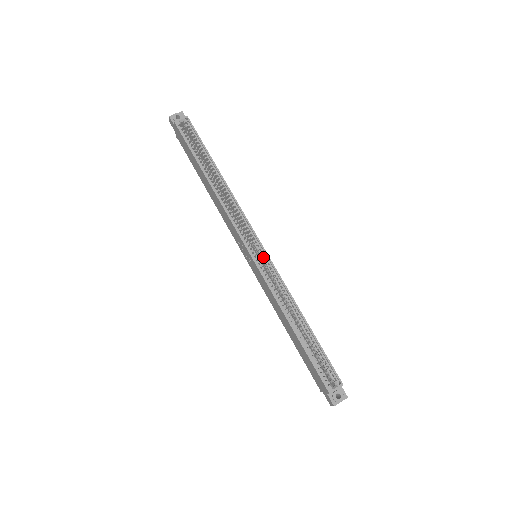
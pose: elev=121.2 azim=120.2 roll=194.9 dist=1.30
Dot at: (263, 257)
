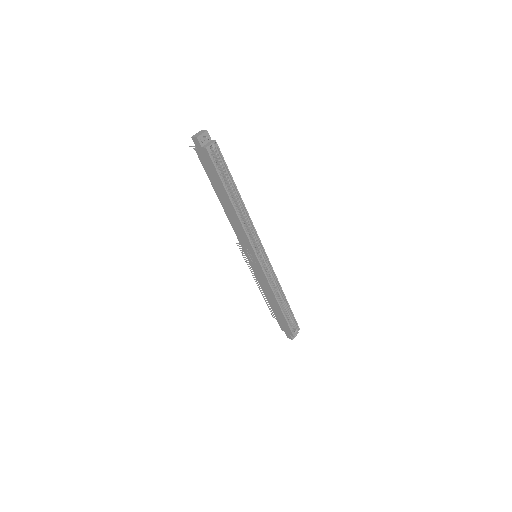
Dot at: (265, 260)
